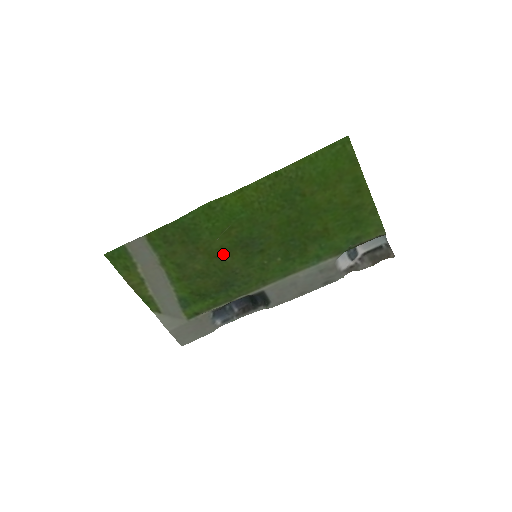
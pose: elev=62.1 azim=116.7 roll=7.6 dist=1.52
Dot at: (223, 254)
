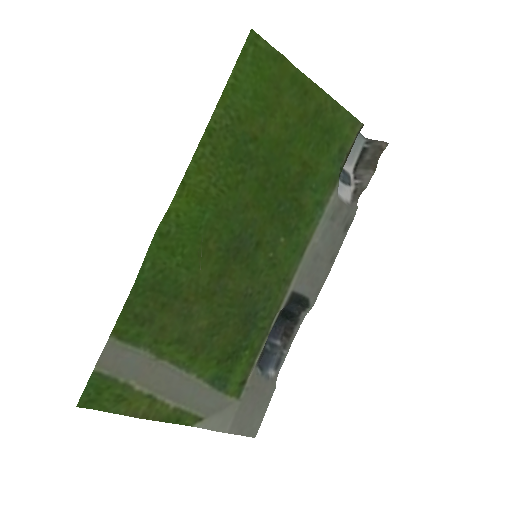
Dot at: (219, 284)
